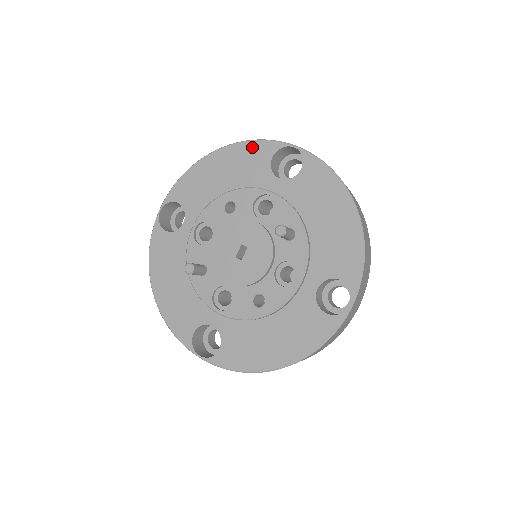
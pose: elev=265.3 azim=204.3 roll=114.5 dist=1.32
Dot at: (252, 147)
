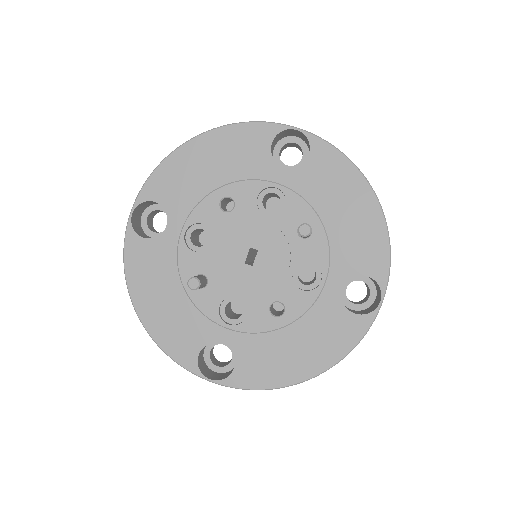
Dot at: (245, 131)
